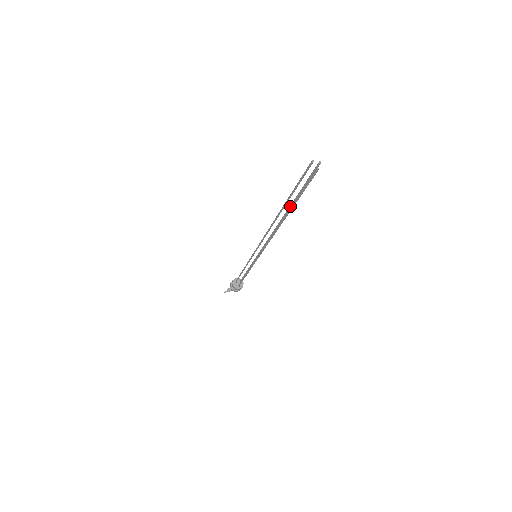
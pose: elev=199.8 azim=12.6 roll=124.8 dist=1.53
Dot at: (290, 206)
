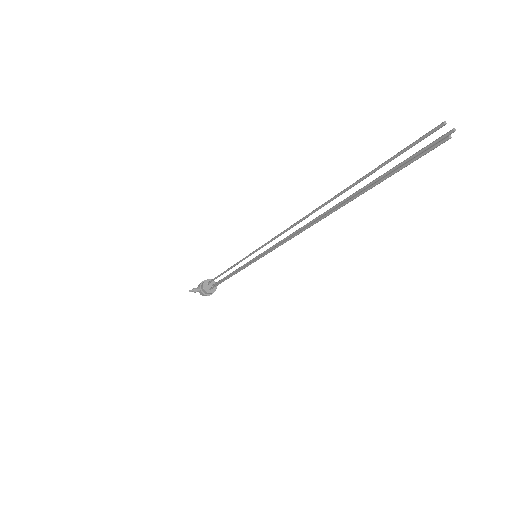
Dot at: (353, 194)
